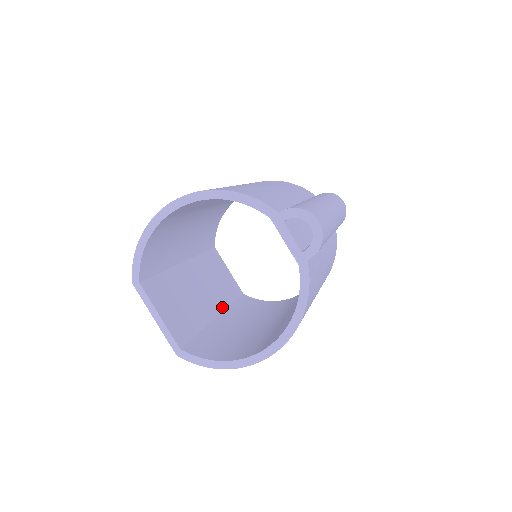
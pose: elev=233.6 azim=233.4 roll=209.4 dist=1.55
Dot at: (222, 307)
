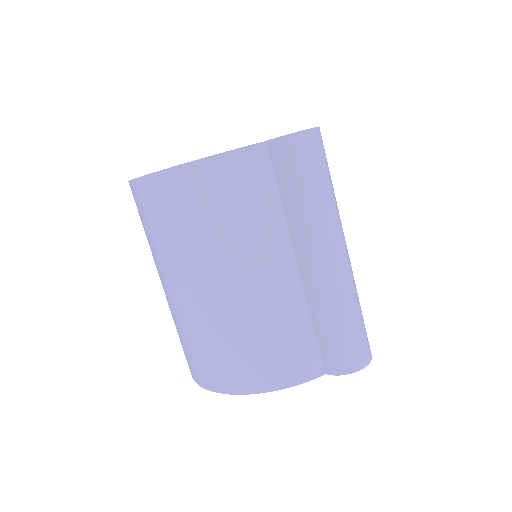
Dot at: occluded
